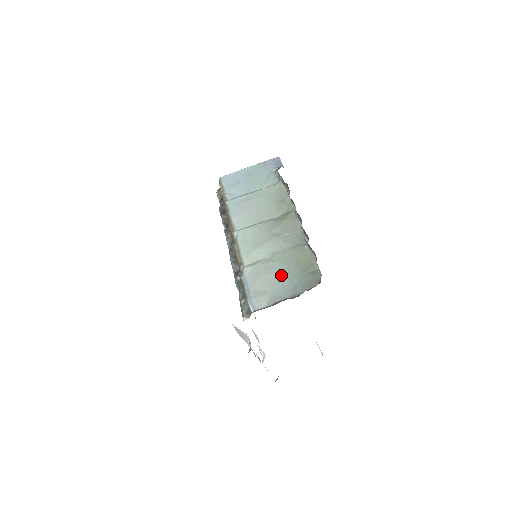
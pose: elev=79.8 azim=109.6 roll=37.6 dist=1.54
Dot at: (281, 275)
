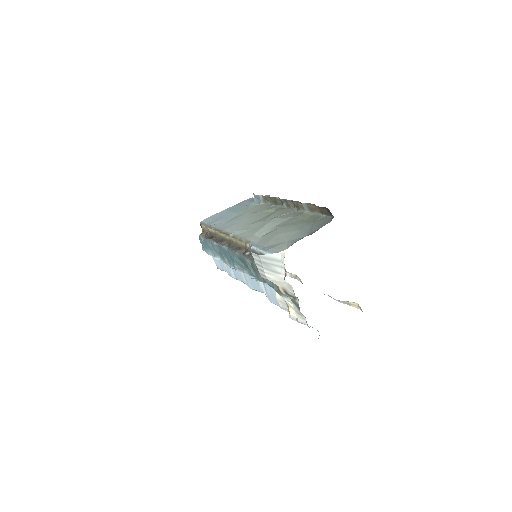
Dot at: (292, 230)
